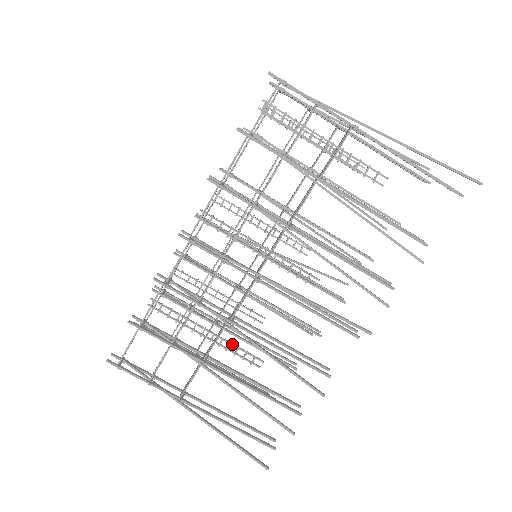
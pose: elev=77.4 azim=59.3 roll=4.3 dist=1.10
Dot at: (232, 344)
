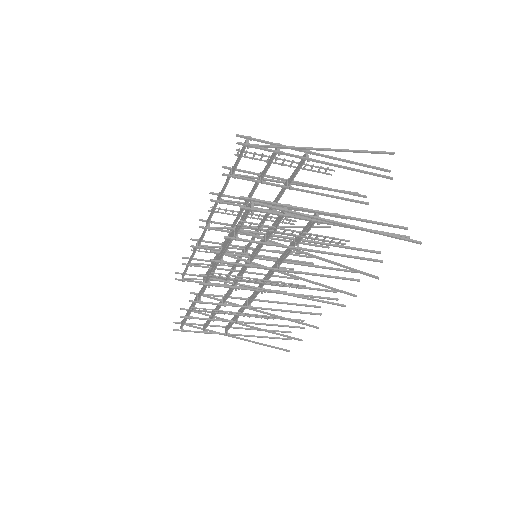
Dot at: occluded
